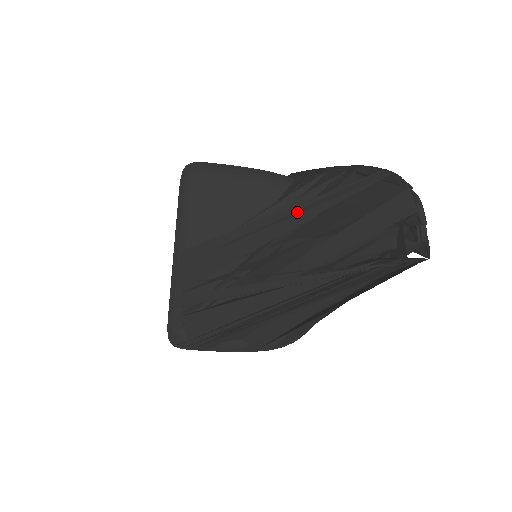
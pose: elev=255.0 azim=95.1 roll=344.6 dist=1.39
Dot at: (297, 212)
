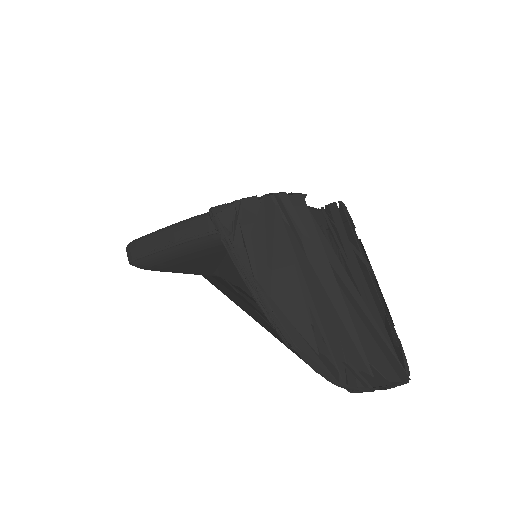
Dot at: (266, 326)
